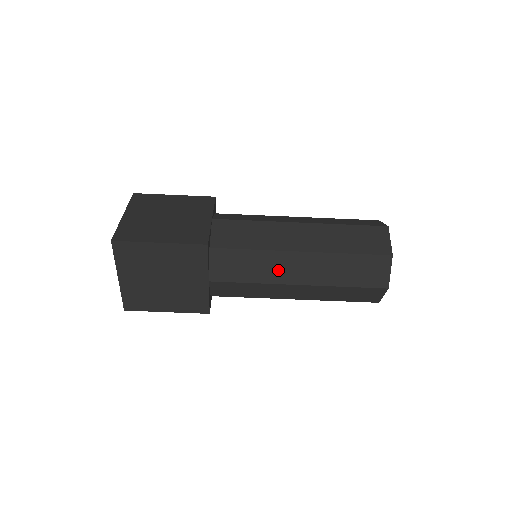
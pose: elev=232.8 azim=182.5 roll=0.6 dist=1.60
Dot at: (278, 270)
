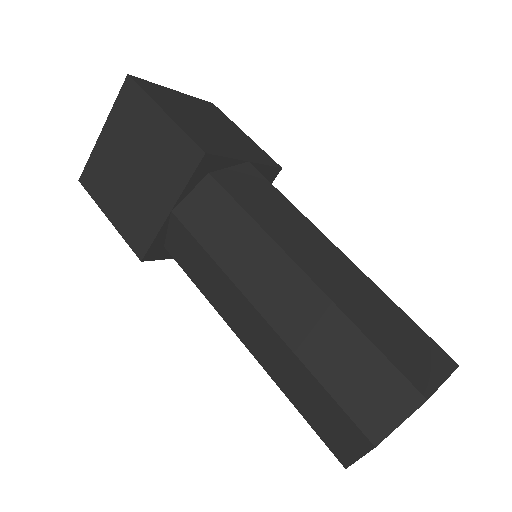
Dot at: occluded
